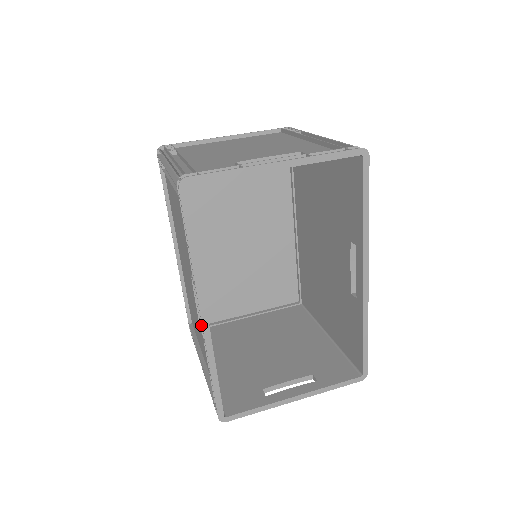
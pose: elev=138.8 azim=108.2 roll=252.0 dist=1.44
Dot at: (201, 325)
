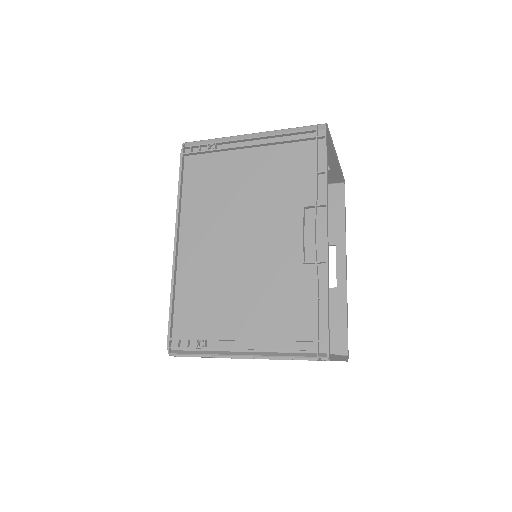
Dot at: (315, 248)
